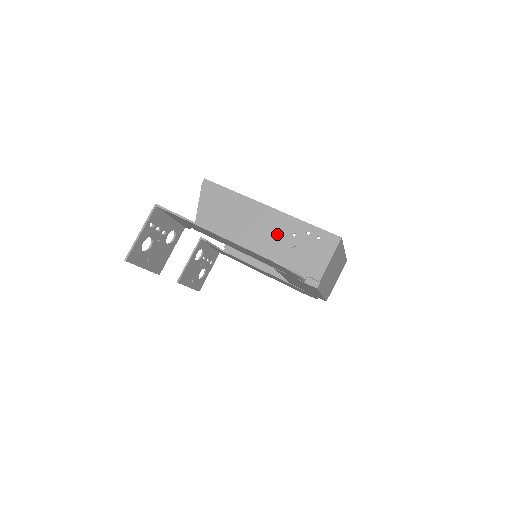
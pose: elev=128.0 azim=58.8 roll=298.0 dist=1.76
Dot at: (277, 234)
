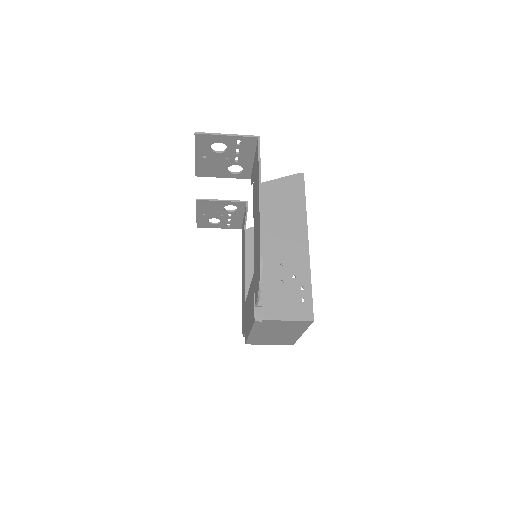
Dot at: (287, 260)
